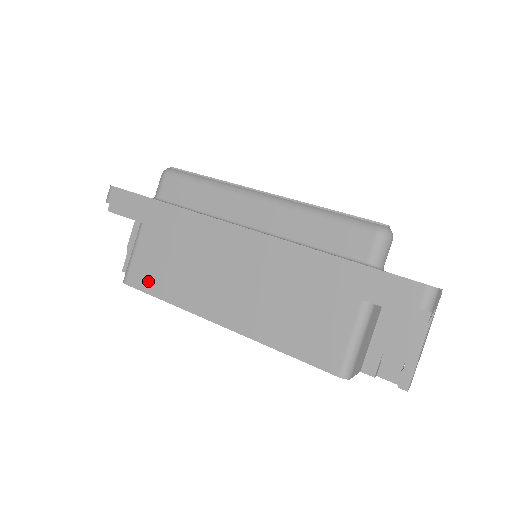
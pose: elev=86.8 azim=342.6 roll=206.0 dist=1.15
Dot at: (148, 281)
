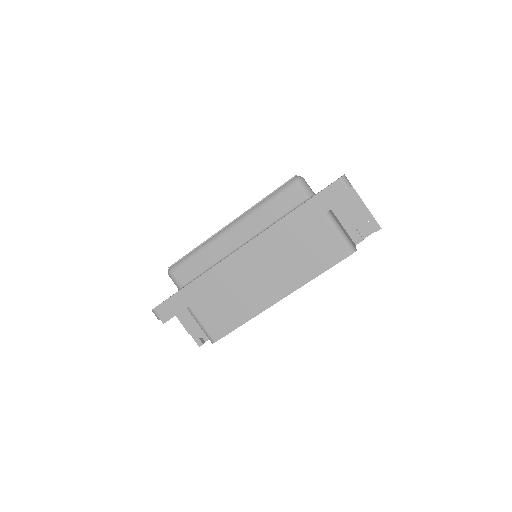
Dot at: (225, 326)
